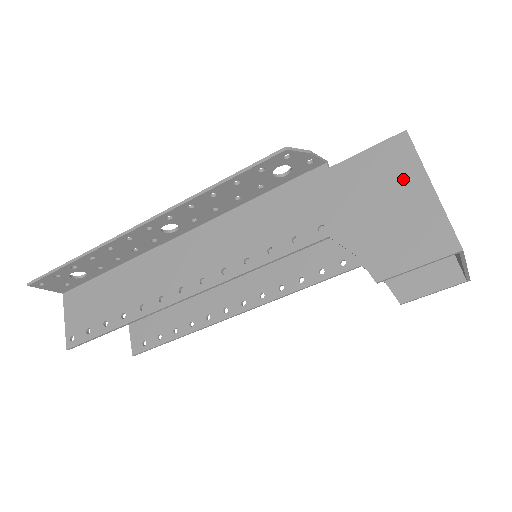
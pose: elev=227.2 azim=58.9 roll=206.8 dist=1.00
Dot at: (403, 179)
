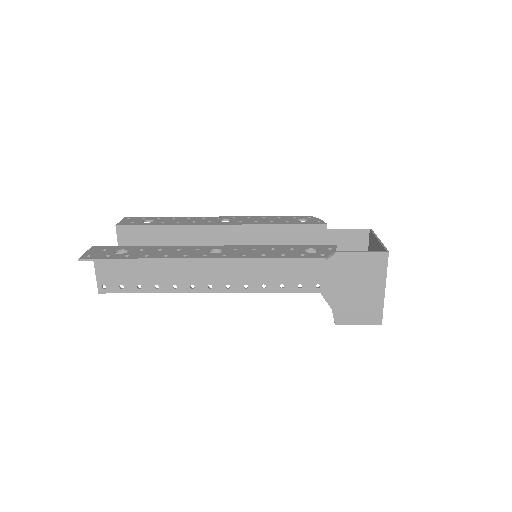
Dot at: (373, 279)
